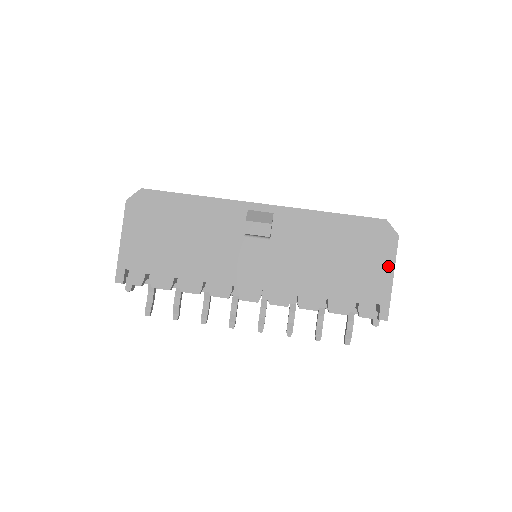
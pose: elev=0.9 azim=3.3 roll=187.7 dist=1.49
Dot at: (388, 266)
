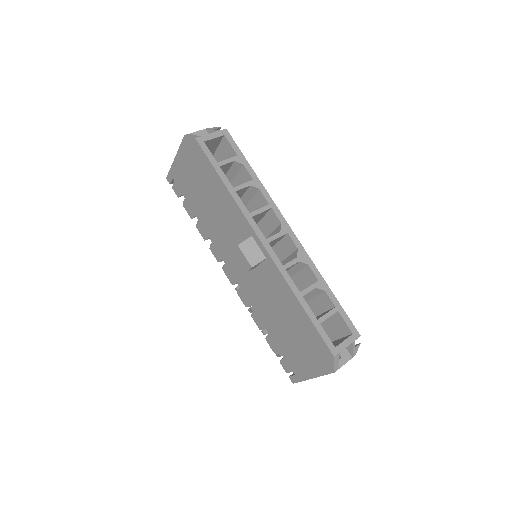
Dot at: (314, 371)
